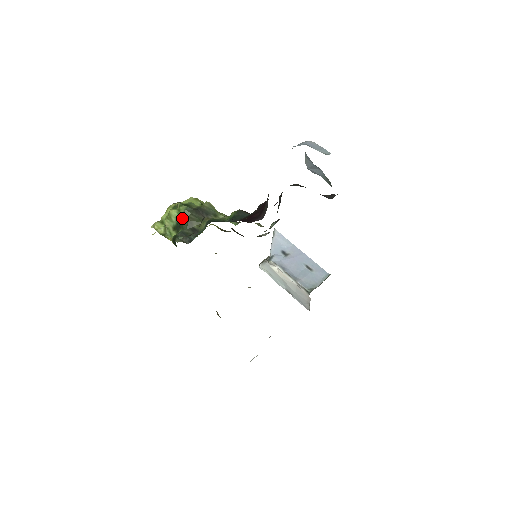
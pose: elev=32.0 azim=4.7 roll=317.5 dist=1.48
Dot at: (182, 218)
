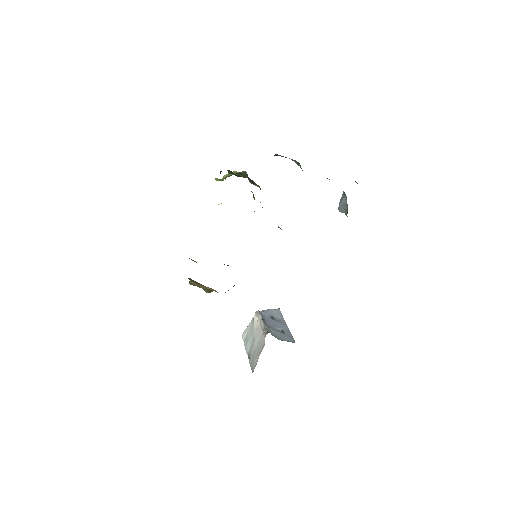
Dot at: occluded
